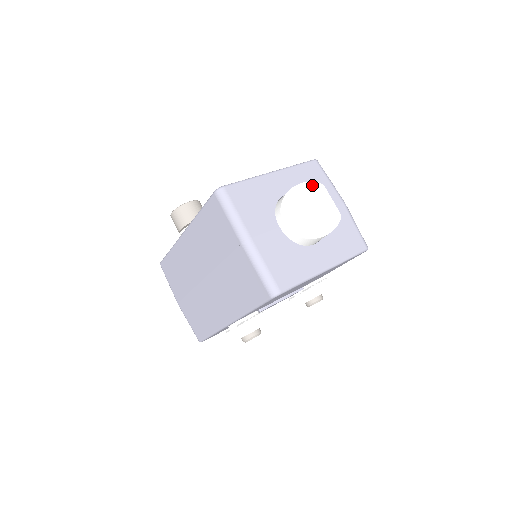
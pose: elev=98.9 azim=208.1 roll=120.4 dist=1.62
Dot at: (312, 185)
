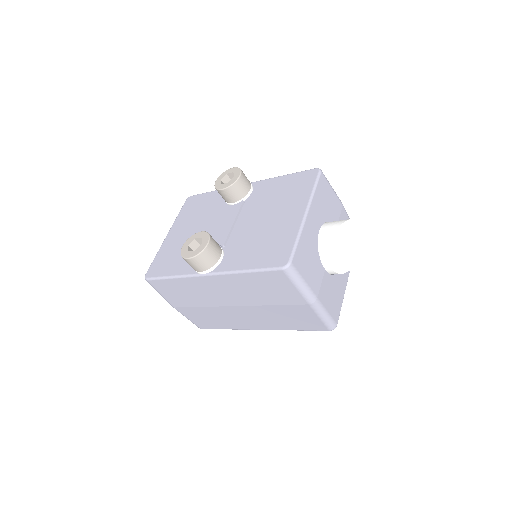
Dot at: (347, 224)
